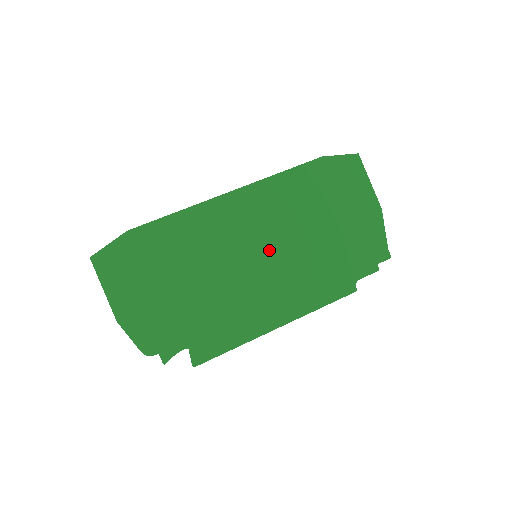
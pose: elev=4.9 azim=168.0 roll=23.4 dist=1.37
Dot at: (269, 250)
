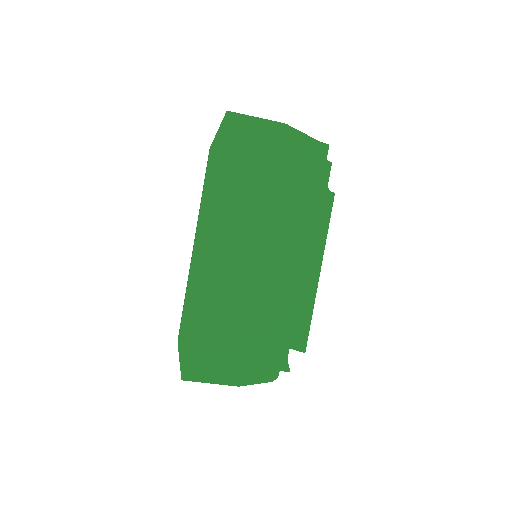
Dot at: (259, 244)
